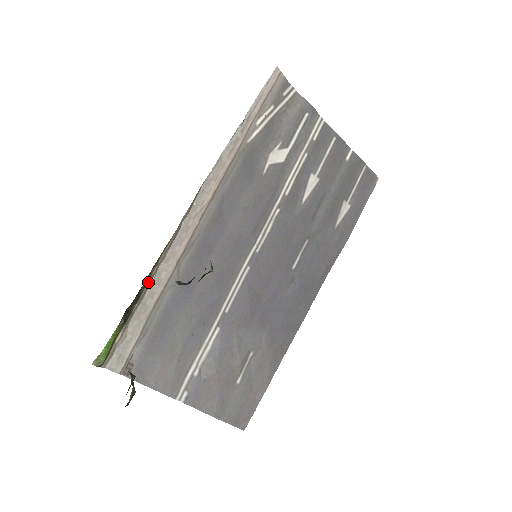
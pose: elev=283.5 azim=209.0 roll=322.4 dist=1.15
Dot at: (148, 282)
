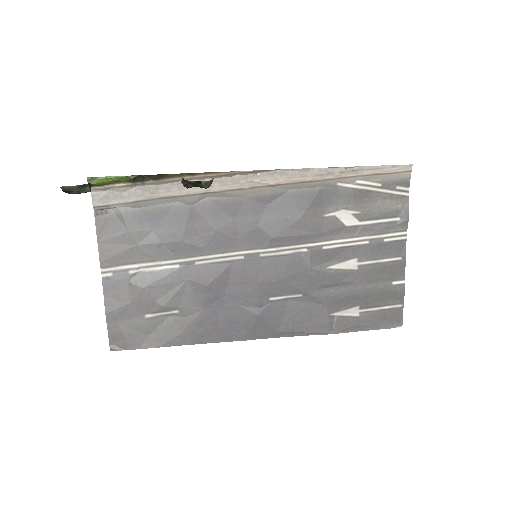
Dot at: (175, 178)
